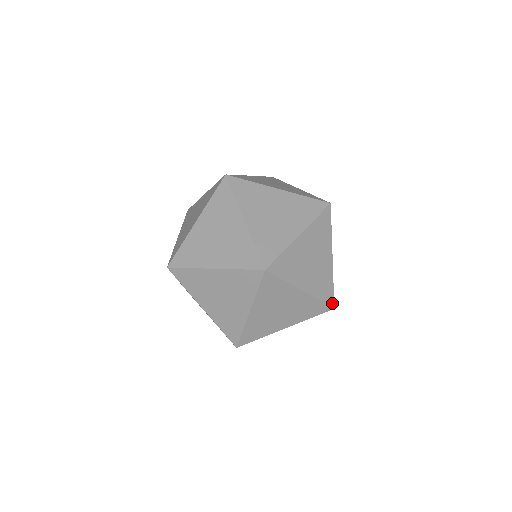
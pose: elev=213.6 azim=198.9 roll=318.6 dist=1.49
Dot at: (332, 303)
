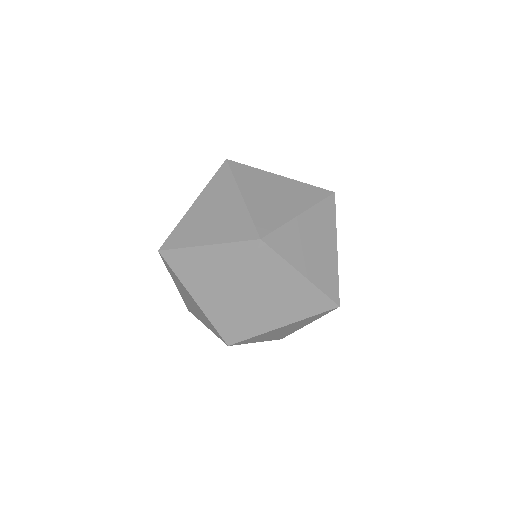
Dot at: (263, 234)
